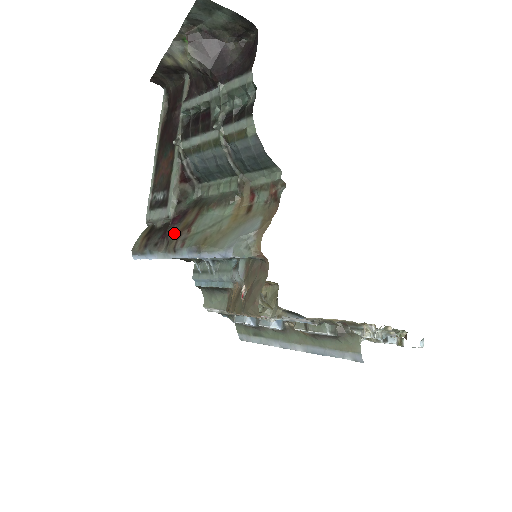
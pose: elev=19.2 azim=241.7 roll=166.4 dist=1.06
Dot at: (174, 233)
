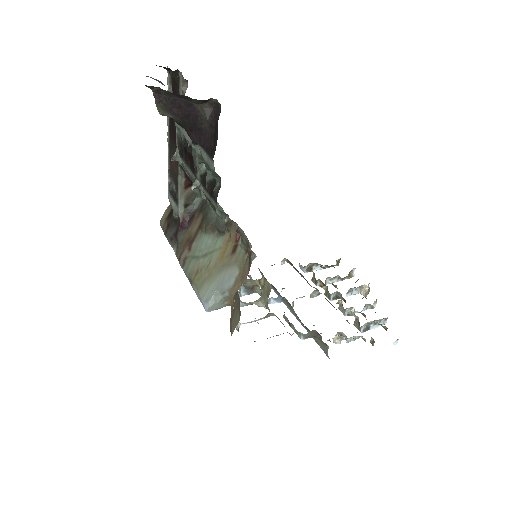
Dot at: (181, 240)
